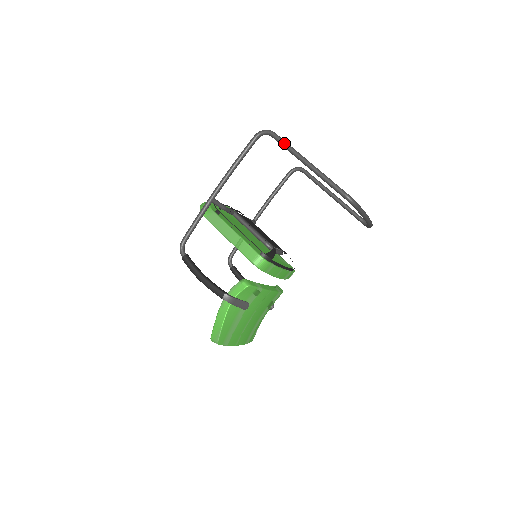
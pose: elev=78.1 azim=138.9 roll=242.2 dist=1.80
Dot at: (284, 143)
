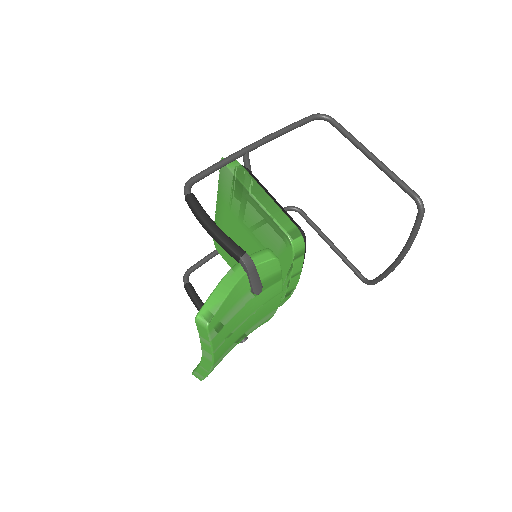
Dot at: (347, 131)
